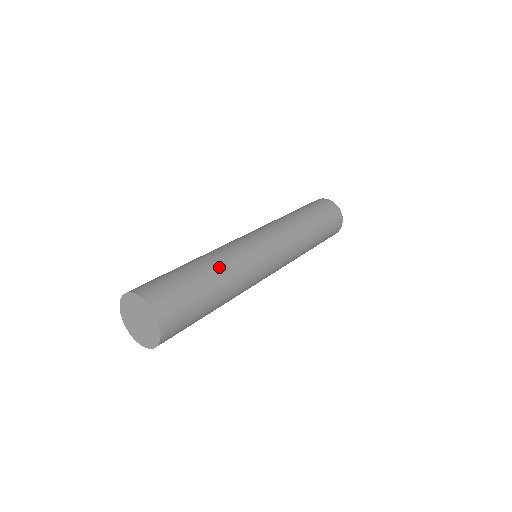
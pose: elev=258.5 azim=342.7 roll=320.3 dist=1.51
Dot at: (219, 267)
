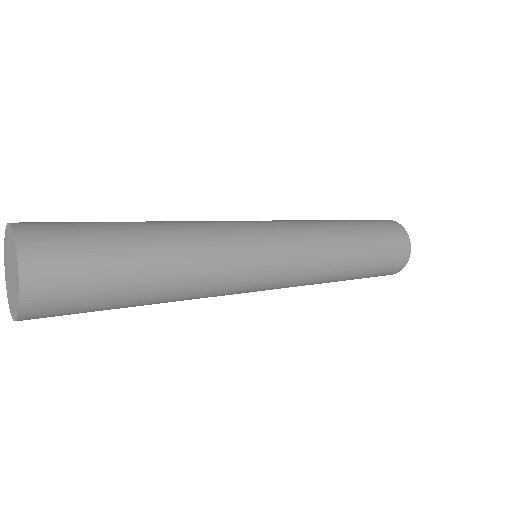
Dot at: (178, 278)
